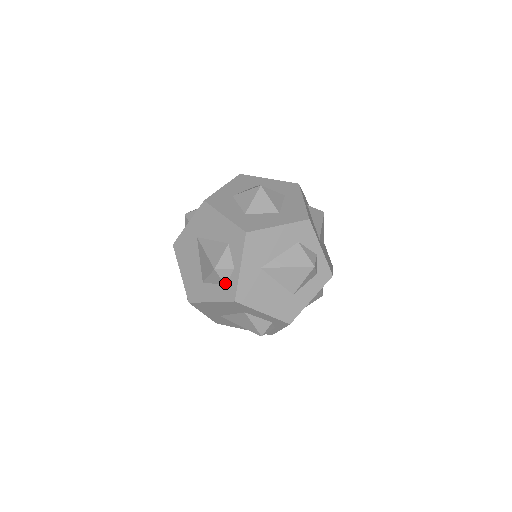
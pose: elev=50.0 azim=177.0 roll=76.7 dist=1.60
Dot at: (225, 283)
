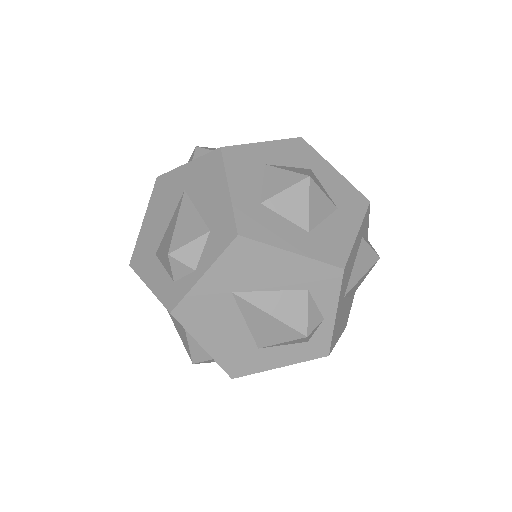
Dot at: (308, 340)
